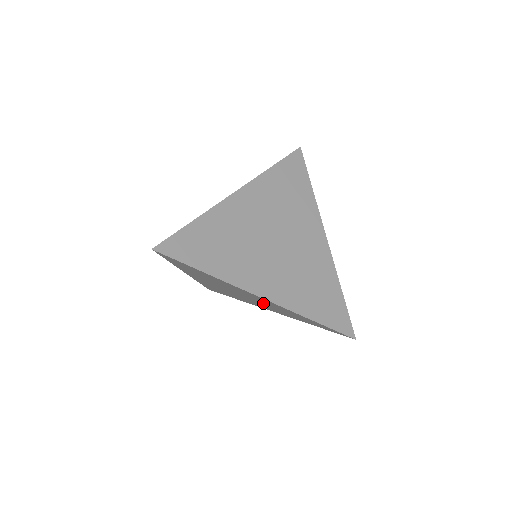
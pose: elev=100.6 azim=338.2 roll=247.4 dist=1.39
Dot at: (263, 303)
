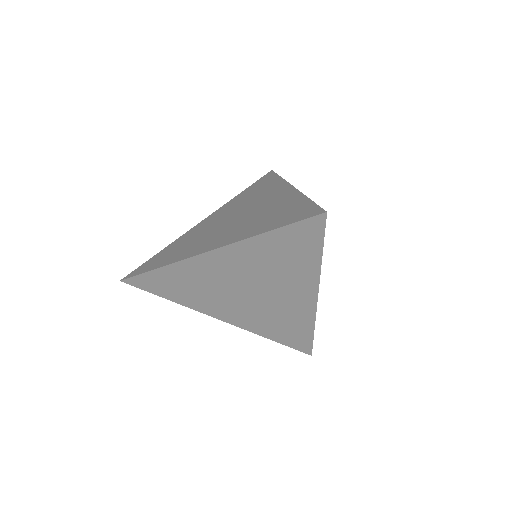
Dot at: (257, 276)
